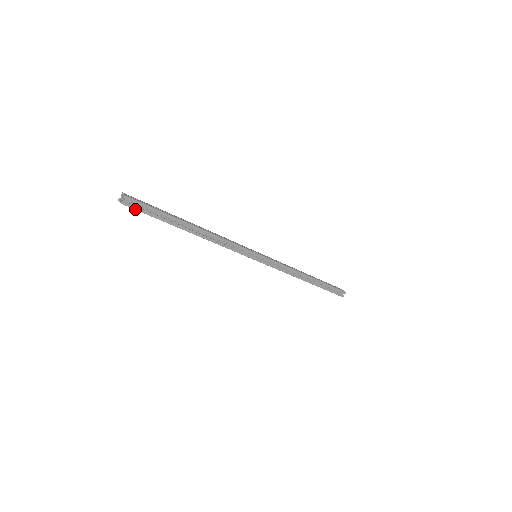
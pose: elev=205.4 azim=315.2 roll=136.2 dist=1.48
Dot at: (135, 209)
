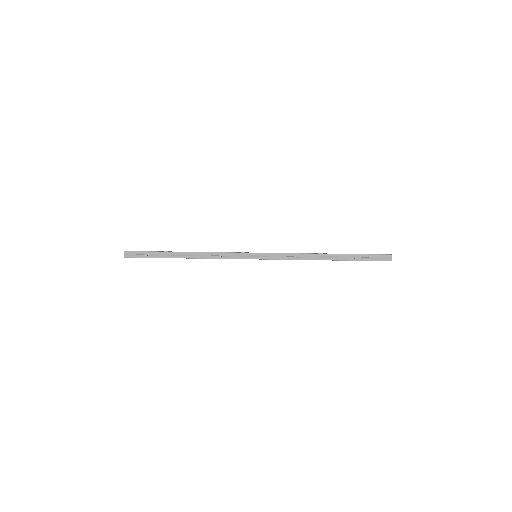
Dot at: (135, 257)
